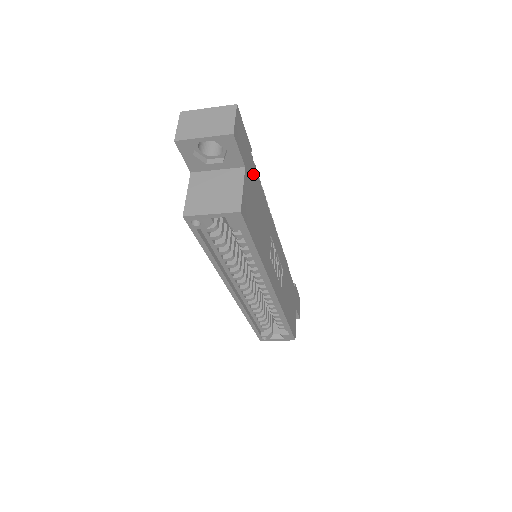
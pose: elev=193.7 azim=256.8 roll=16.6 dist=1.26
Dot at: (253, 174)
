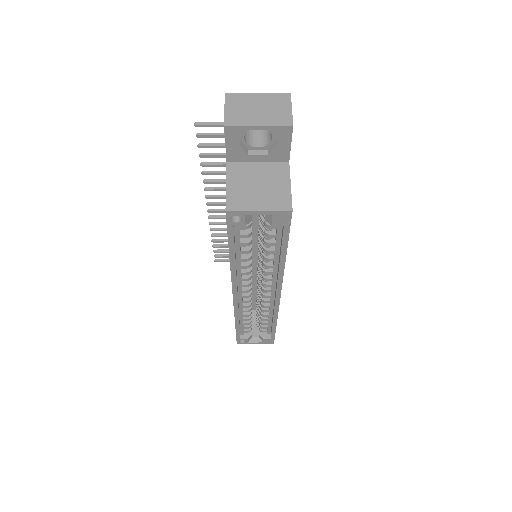
Dot at: occluded
